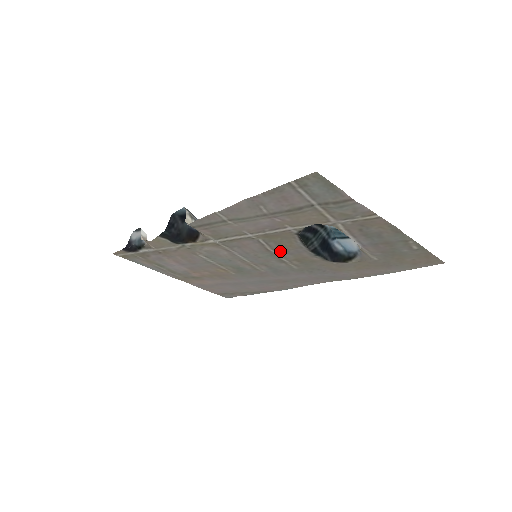
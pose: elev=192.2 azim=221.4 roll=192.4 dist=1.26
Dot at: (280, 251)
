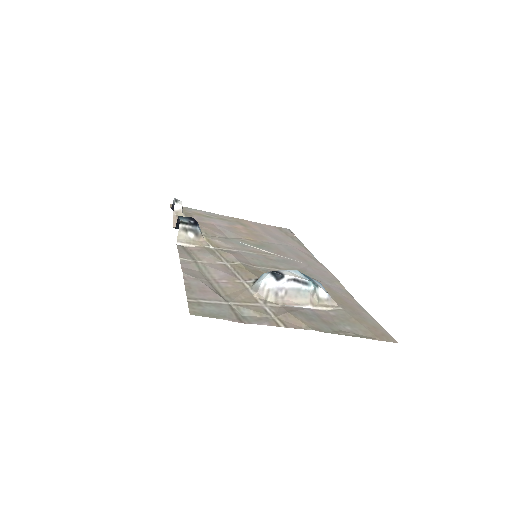
Dot at: (263, 270)
